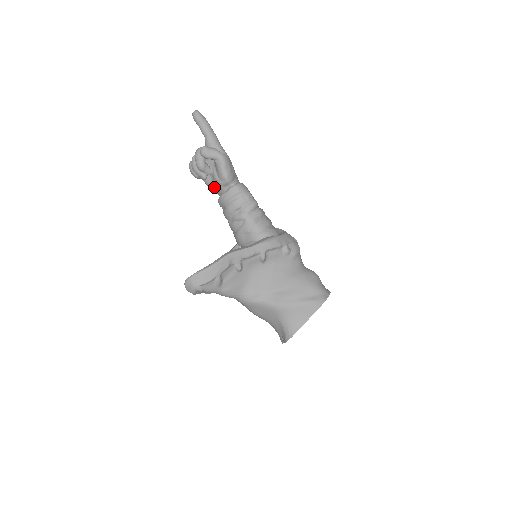
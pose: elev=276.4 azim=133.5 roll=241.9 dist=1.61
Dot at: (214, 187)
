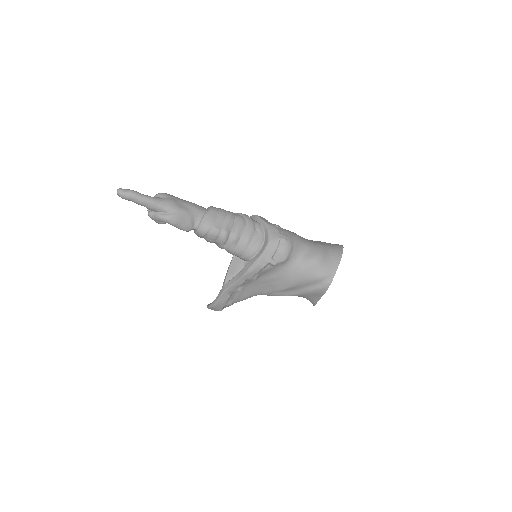
Dot at: occluded
